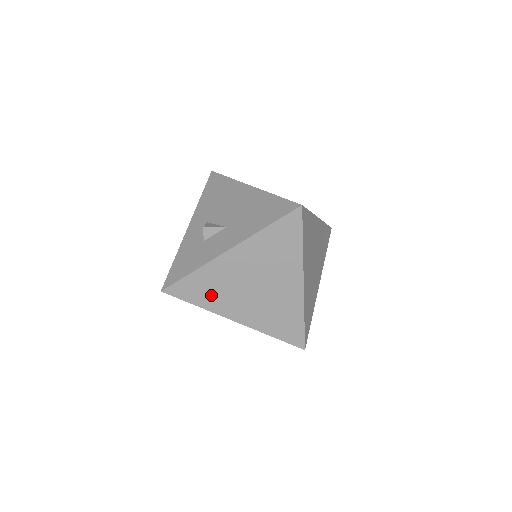
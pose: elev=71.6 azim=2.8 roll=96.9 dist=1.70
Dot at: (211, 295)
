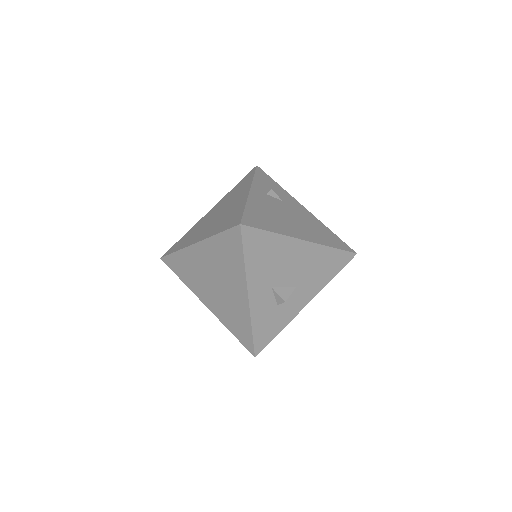
Dot at: occluded
